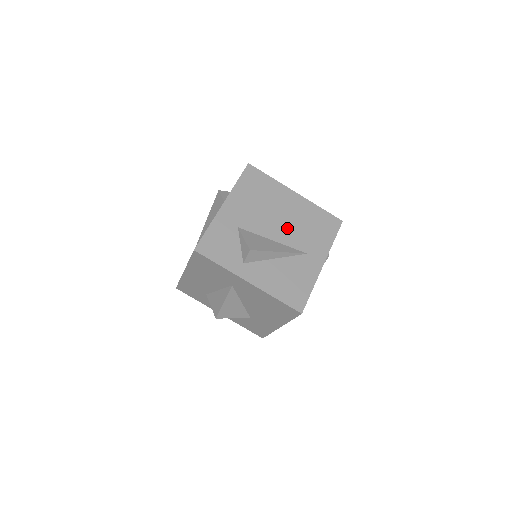
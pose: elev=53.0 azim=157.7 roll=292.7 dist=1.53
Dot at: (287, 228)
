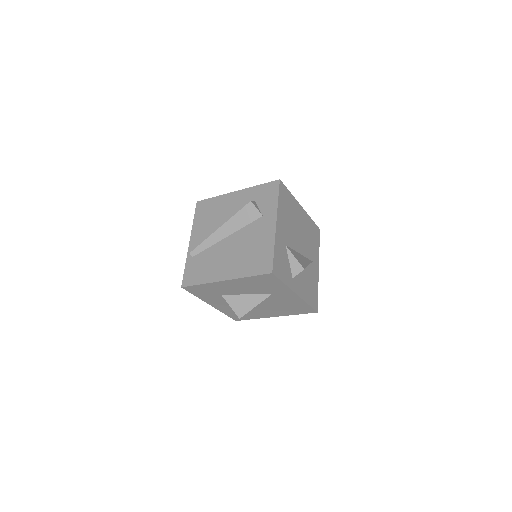
Dot at: (303, 241)
